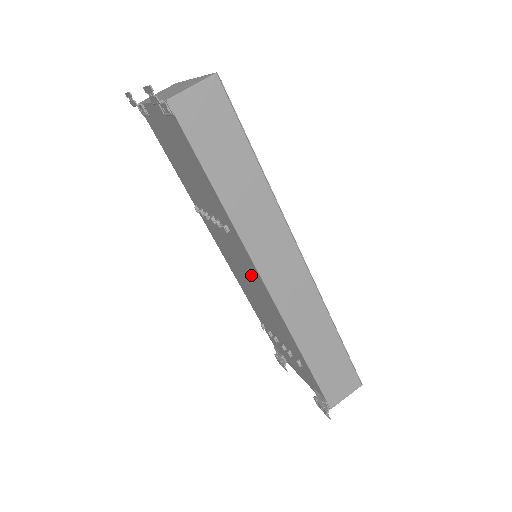
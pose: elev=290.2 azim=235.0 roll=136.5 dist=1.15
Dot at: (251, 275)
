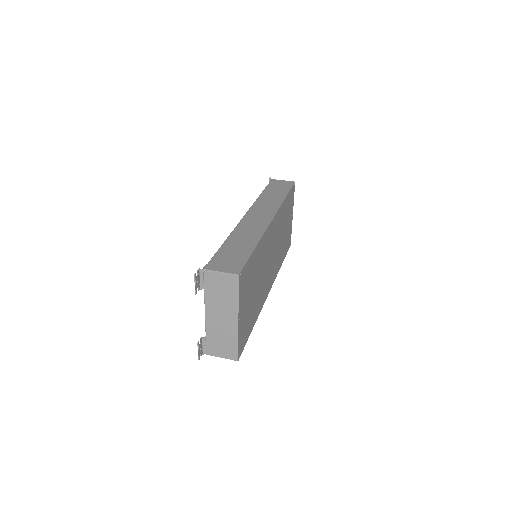
Dot at: occluded
